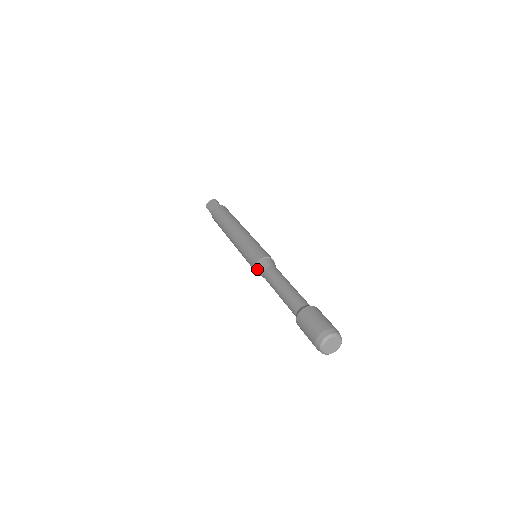
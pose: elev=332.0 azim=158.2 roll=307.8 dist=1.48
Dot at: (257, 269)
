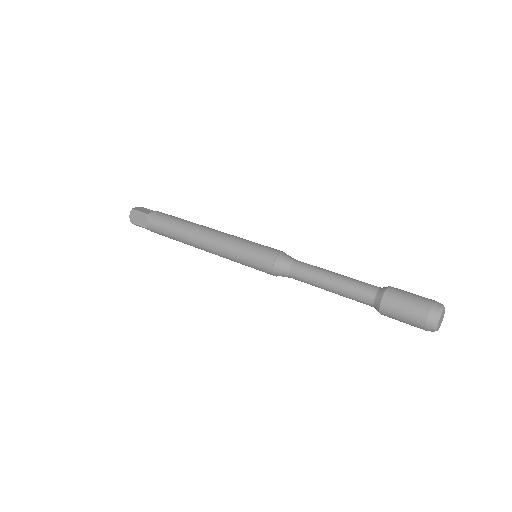
Dot at: (279, 260)
